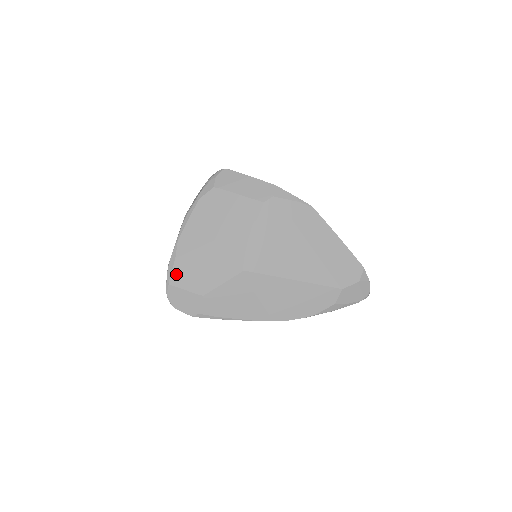
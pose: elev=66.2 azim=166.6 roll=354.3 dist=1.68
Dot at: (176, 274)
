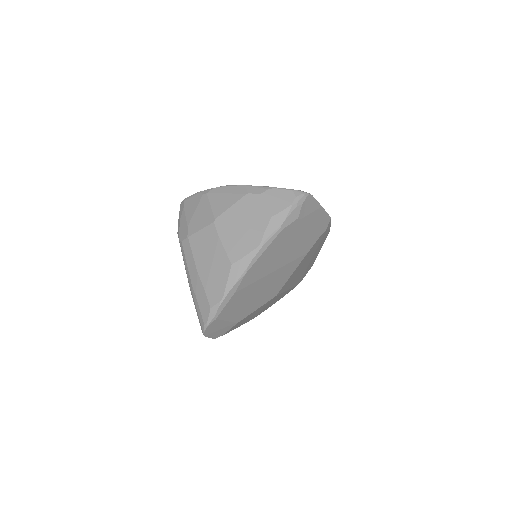
Dot at: (227, 308)
